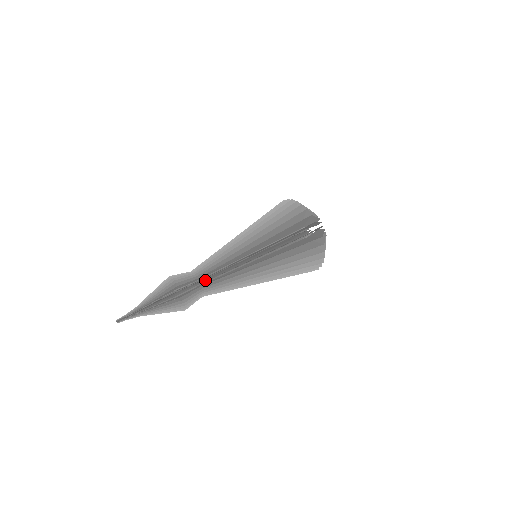
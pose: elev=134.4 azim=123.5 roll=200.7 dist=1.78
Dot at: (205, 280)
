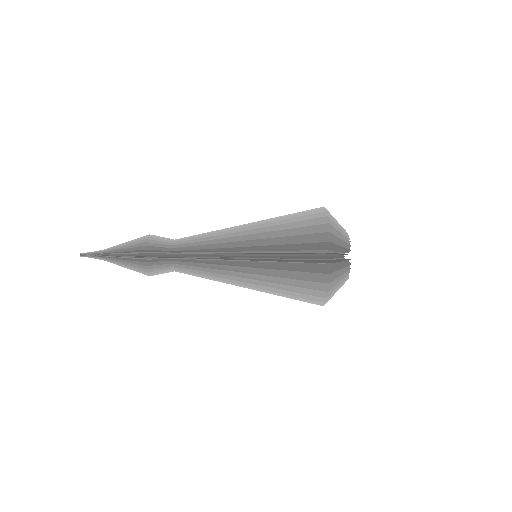
Dot at: occluded
